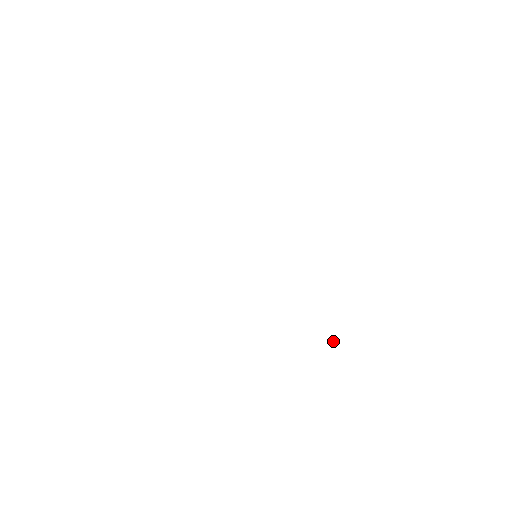
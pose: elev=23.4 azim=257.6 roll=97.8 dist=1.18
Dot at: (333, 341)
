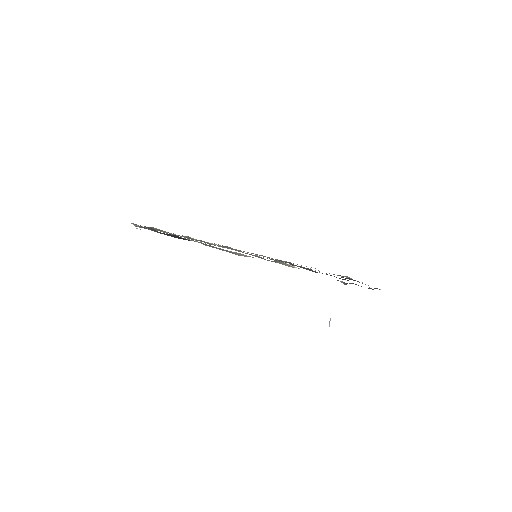
Dot at: (329, 323)
